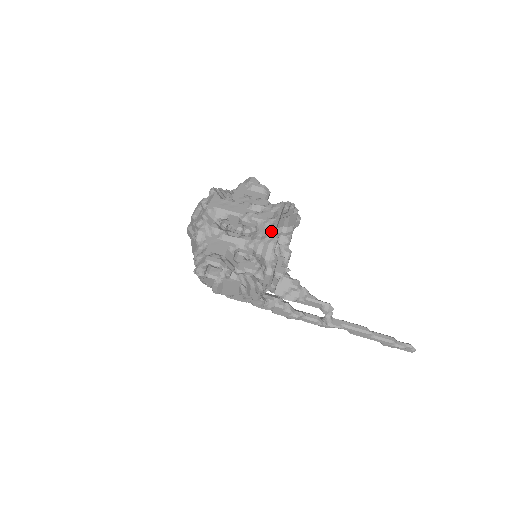
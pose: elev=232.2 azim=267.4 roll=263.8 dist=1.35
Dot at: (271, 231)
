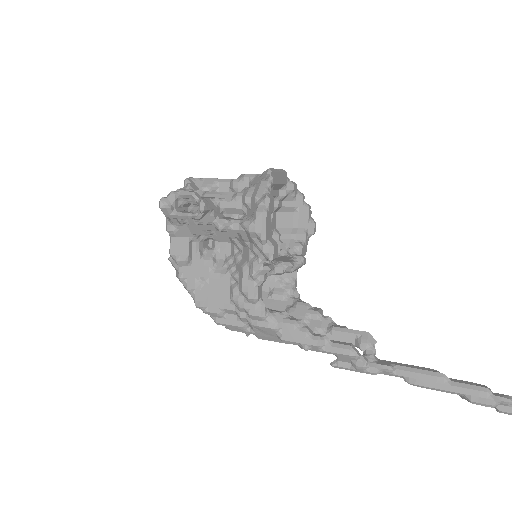
Dot at: (265, 174)
